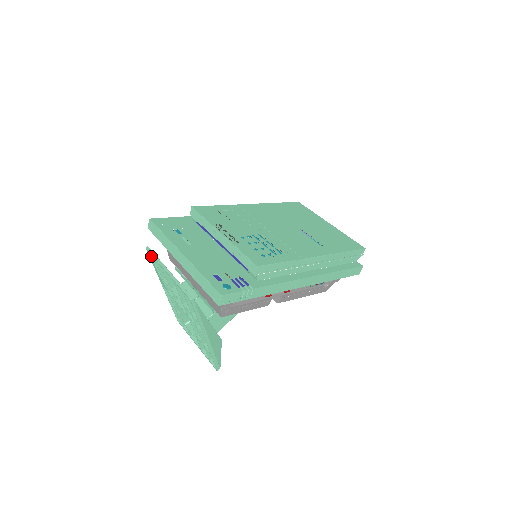
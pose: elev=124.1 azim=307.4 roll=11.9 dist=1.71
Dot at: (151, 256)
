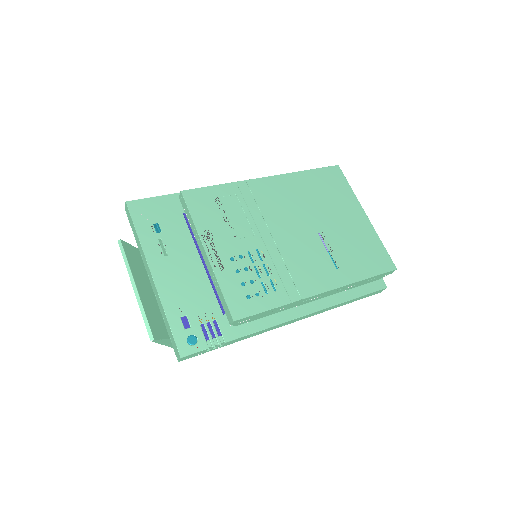
Dot at: occluded
